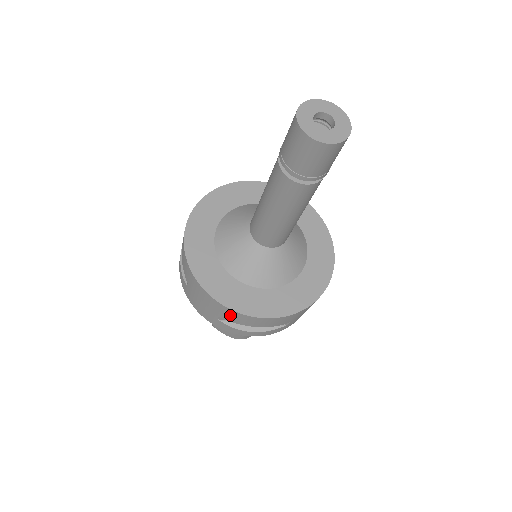
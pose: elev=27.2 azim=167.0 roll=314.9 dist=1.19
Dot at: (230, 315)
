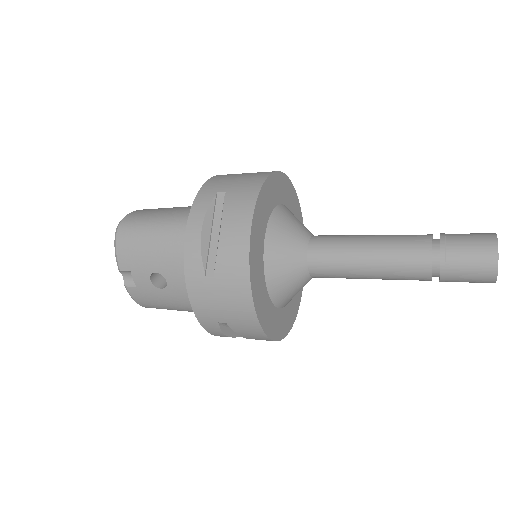
Dot at: (249, 330)
